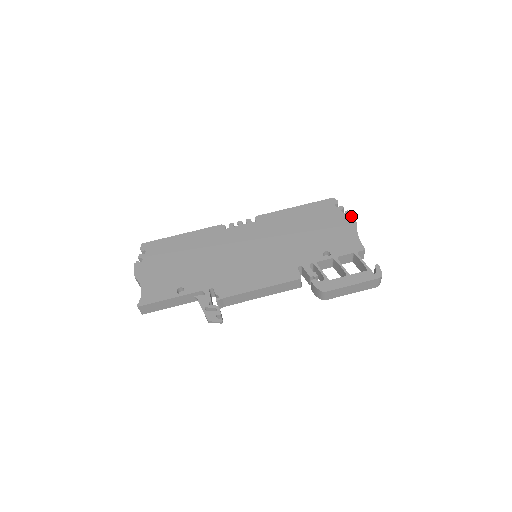
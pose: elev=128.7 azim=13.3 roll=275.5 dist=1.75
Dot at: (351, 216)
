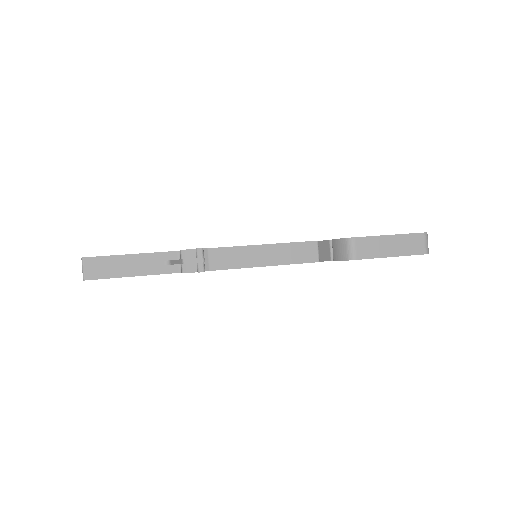
Dot at: occluded
